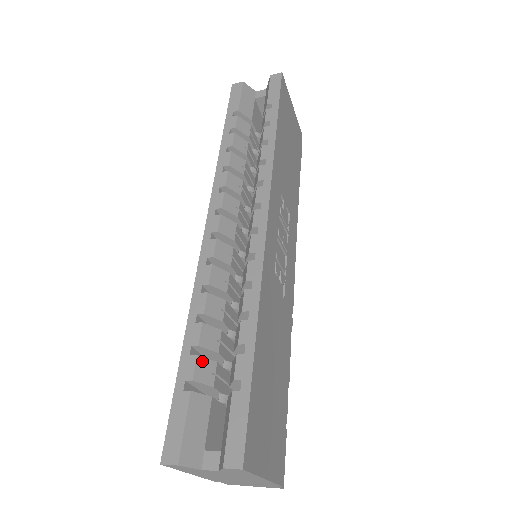
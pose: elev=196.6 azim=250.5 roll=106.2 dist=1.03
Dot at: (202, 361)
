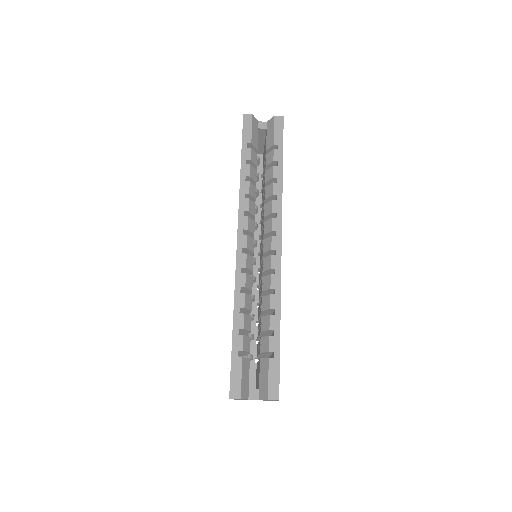
Dot at: (245, 338)
